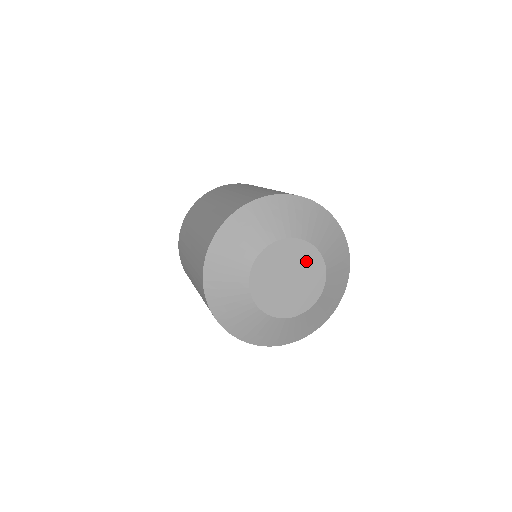
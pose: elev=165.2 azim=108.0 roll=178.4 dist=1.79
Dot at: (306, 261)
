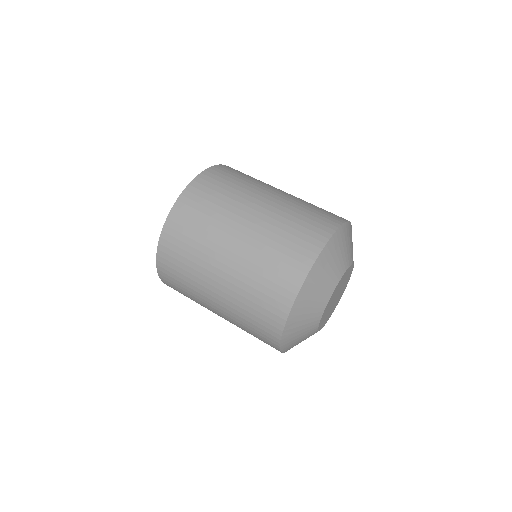
Dot at: occluded
